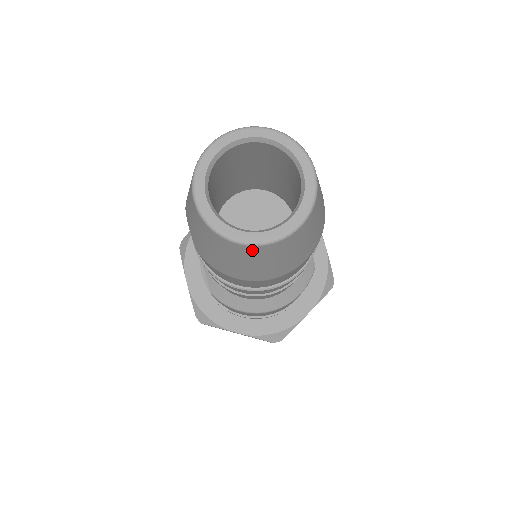
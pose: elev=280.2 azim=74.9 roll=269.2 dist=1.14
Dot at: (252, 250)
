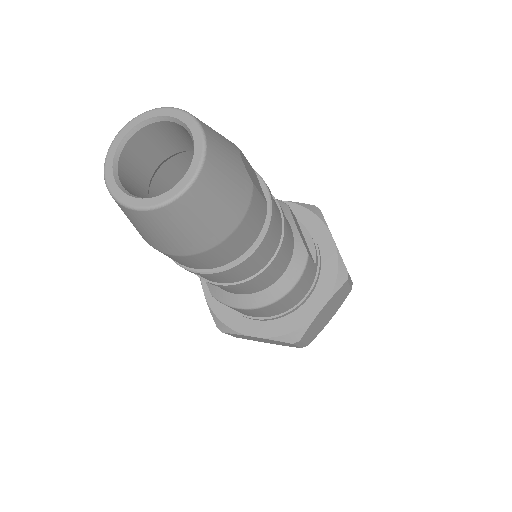
Dot at: (156, 215)
